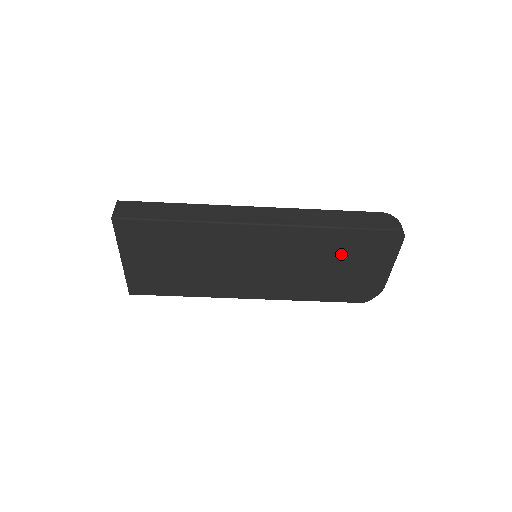
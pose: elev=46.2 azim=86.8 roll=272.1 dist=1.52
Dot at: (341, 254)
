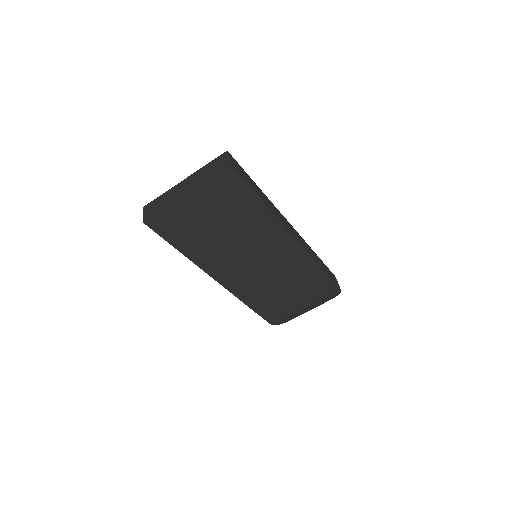
Dot at: (305, 288)
